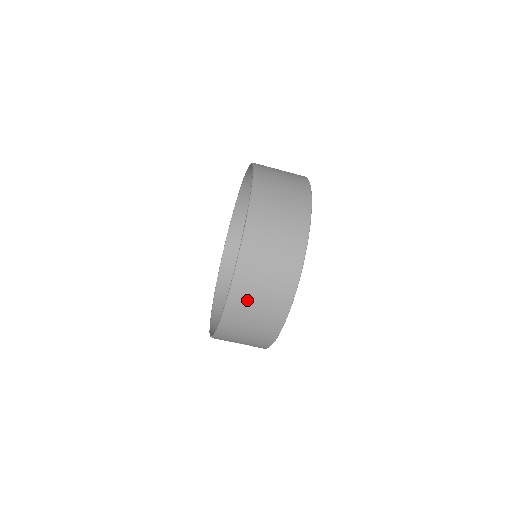
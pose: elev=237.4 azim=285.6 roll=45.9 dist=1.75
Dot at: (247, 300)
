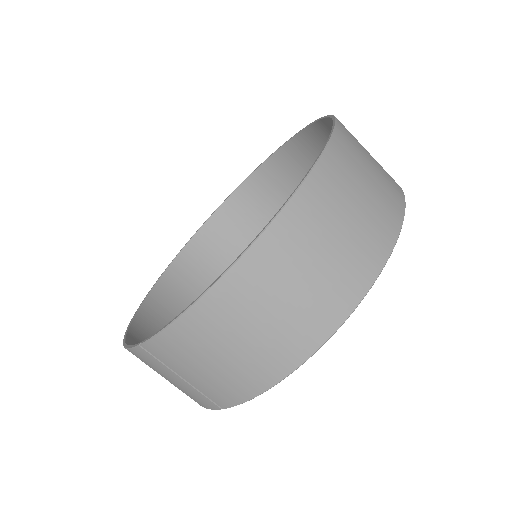
Dot at: (274, 277)
